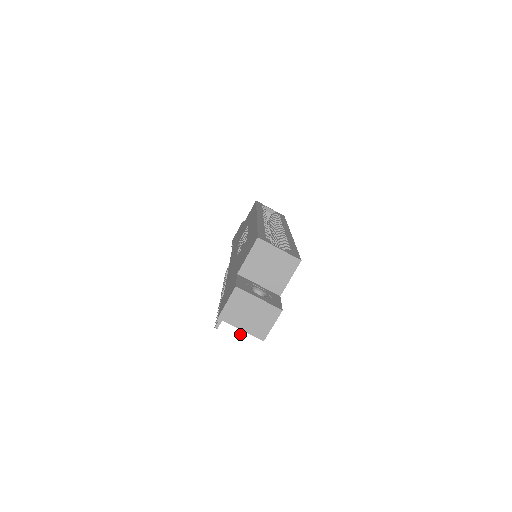
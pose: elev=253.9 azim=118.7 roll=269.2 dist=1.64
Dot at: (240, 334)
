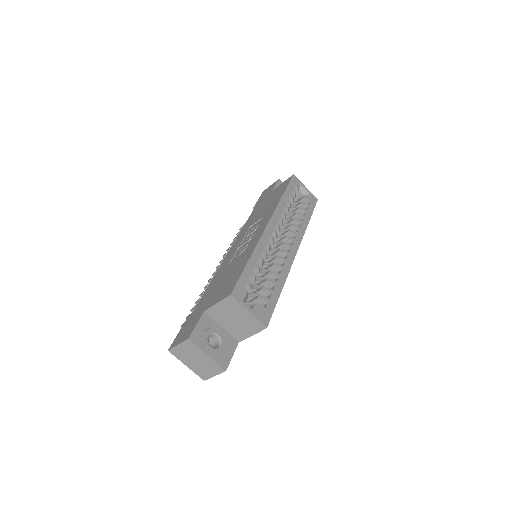
Dot at: occluded
